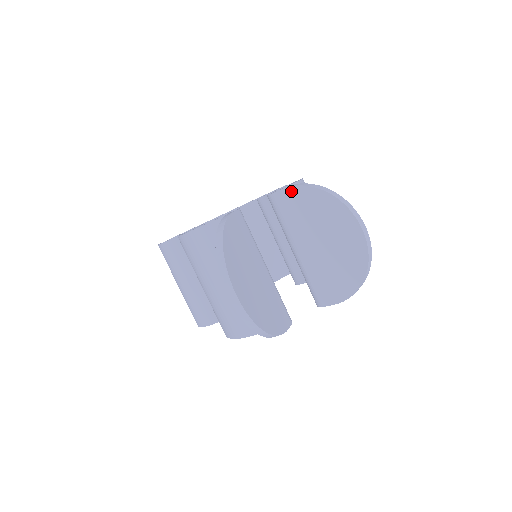
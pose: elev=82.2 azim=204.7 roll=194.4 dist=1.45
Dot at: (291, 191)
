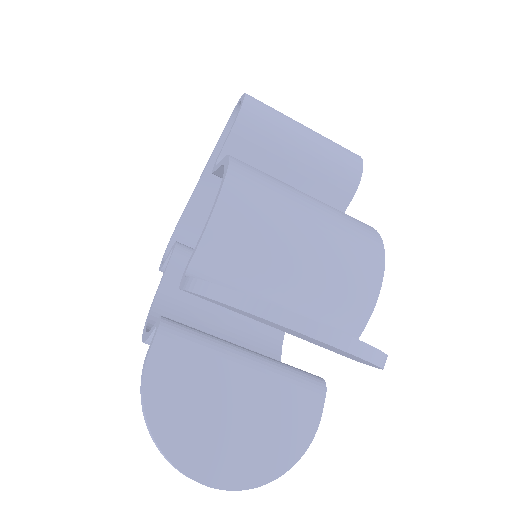
Dot at: occluded
